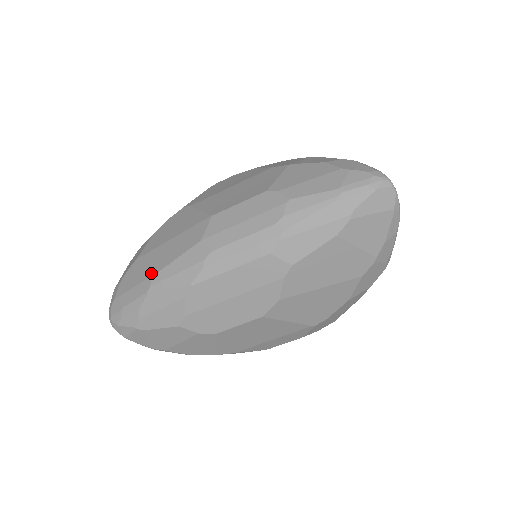
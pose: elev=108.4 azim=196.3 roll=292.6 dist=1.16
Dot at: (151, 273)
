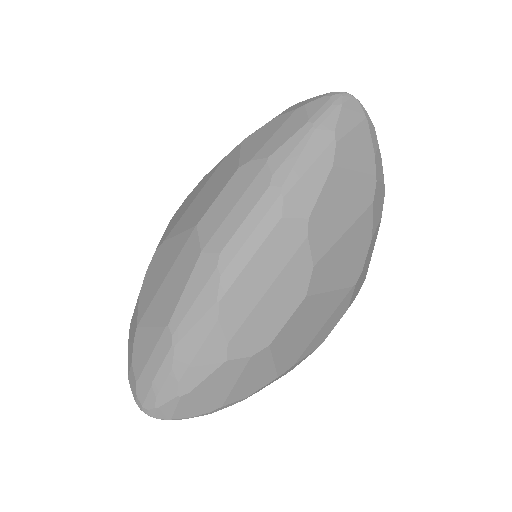
Dot at: (164, 323)
